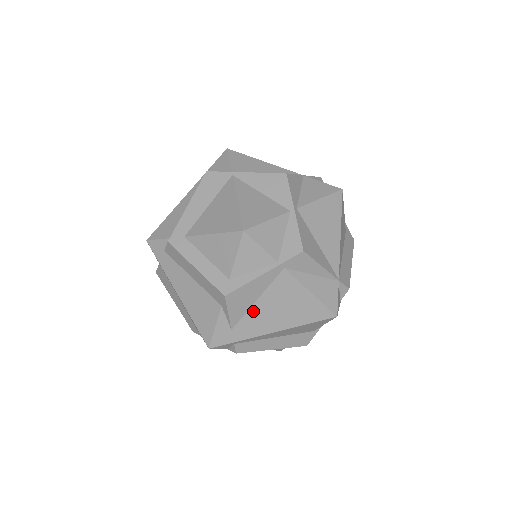
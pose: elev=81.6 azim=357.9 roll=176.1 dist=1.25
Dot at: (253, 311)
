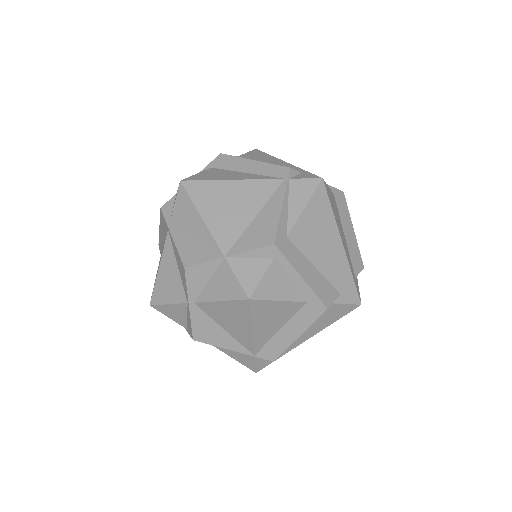
Dot at: occluded
